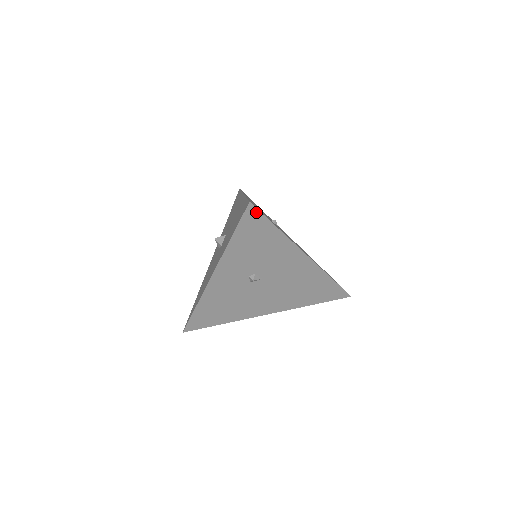
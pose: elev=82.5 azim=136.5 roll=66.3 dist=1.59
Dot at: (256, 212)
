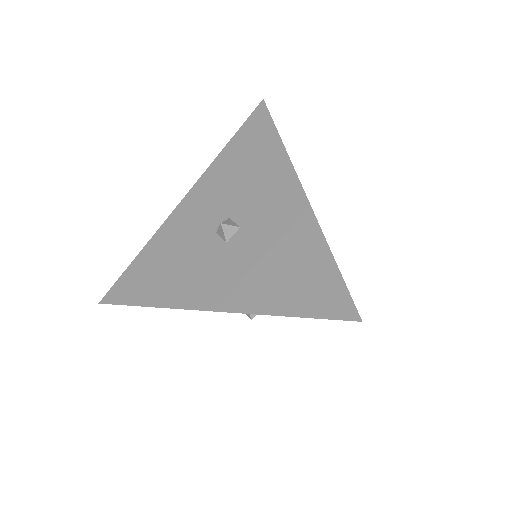
Dot at: occluded
